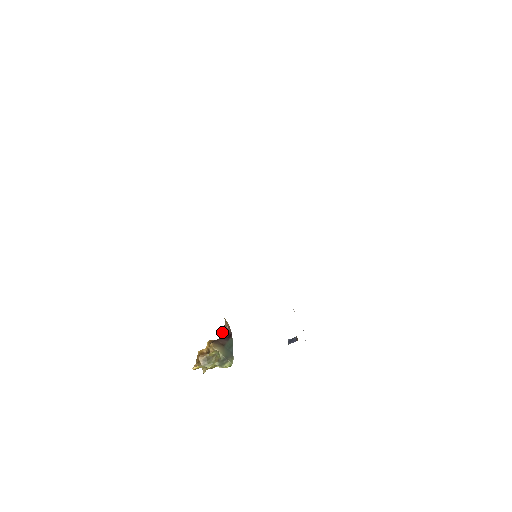
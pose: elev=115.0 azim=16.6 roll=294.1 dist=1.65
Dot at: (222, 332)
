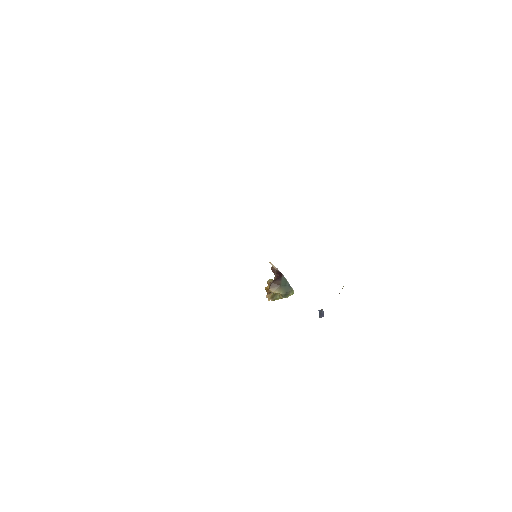
Dot at: (273, 272)
